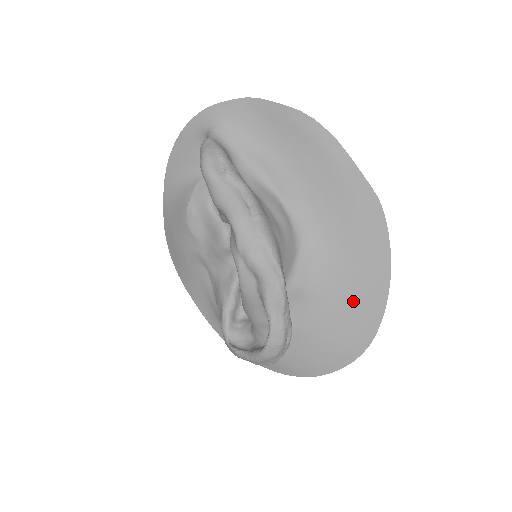
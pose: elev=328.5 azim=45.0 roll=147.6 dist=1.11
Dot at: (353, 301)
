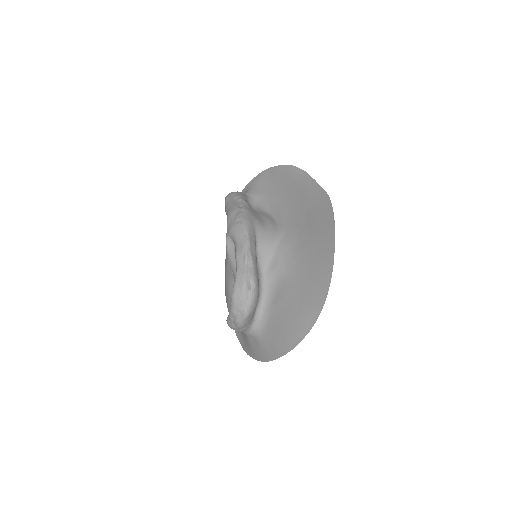
Dot at: (312, 269)
